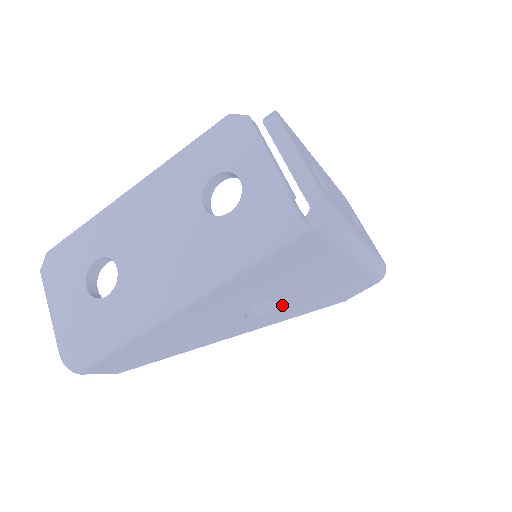
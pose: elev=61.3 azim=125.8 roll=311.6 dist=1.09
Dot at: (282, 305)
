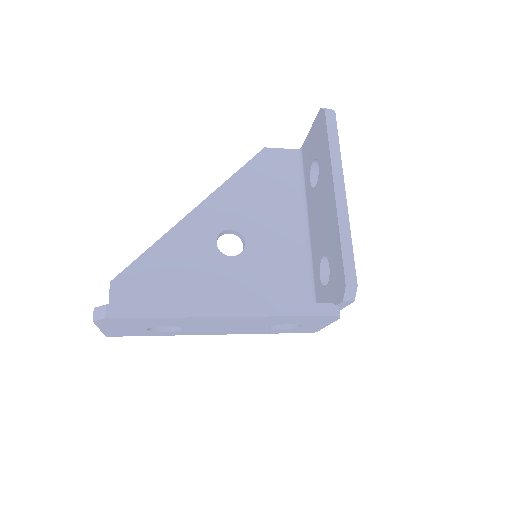
Dot at: occluded
